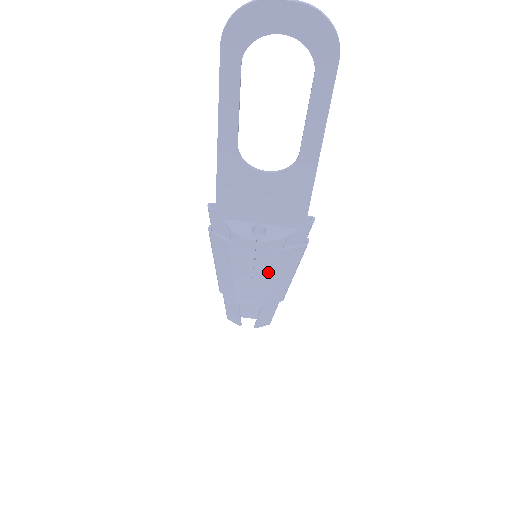
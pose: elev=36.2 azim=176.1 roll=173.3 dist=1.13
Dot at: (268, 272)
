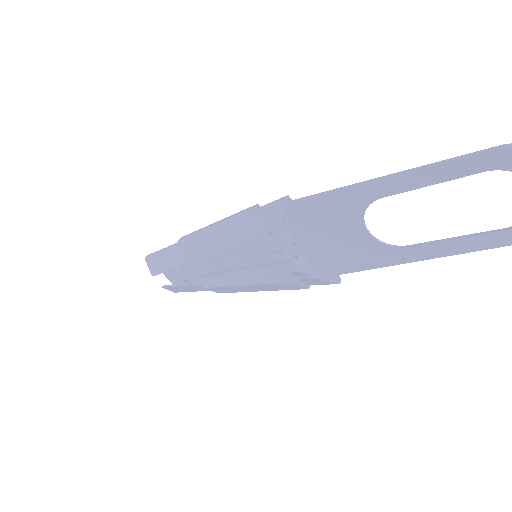
Dot at: (254, 278)
